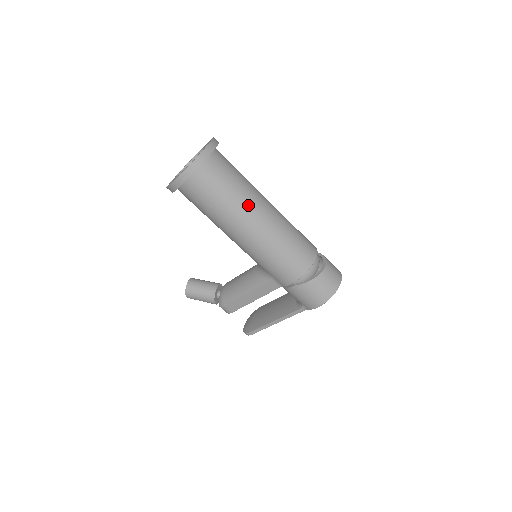
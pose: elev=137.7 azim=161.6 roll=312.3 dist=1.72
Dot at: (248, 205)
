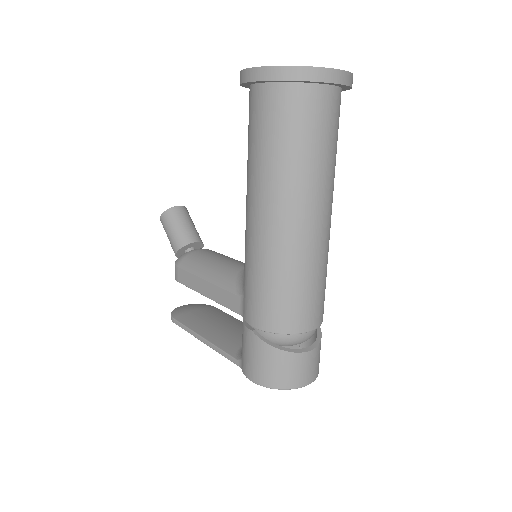
Dot at: (301, 190)
